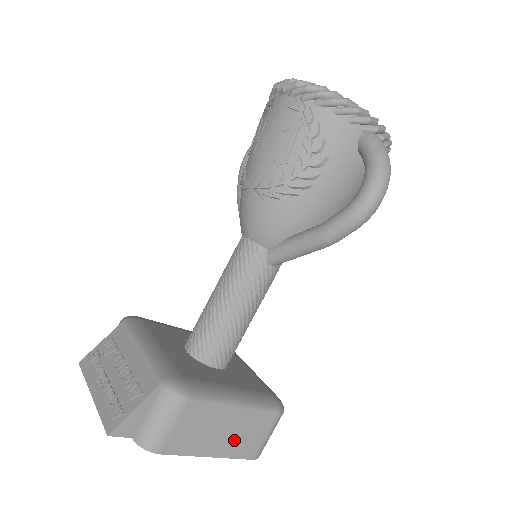
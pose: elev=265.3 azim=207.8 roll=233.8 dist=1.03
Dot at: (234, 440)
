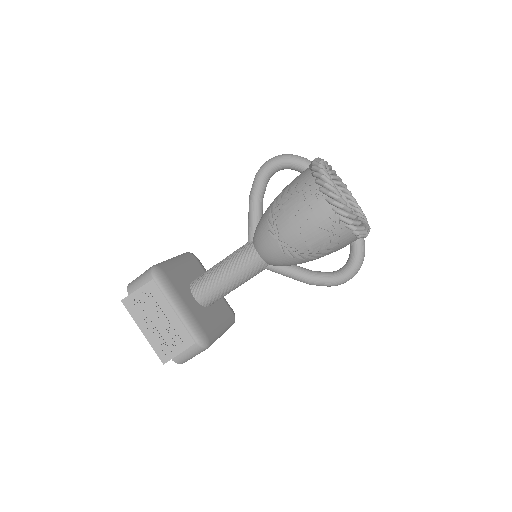
Dot at: occluded
